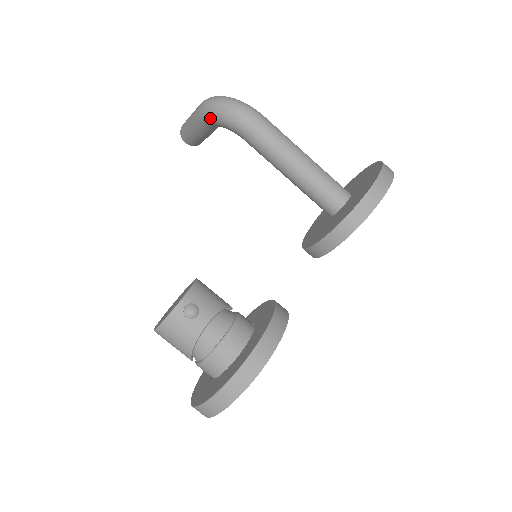
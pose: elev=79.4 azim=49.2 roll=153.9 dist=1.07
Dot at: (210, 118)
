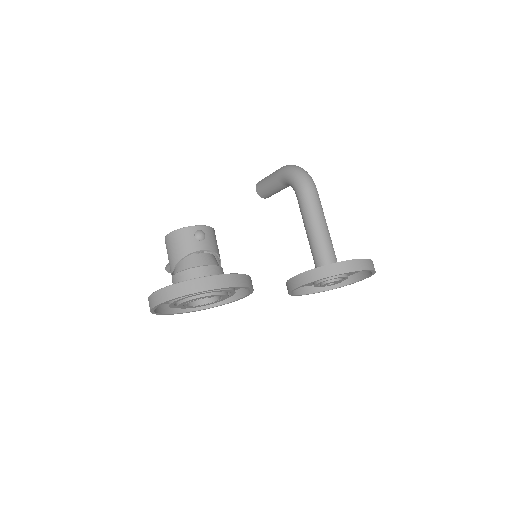
Dot at: (285, 173)
